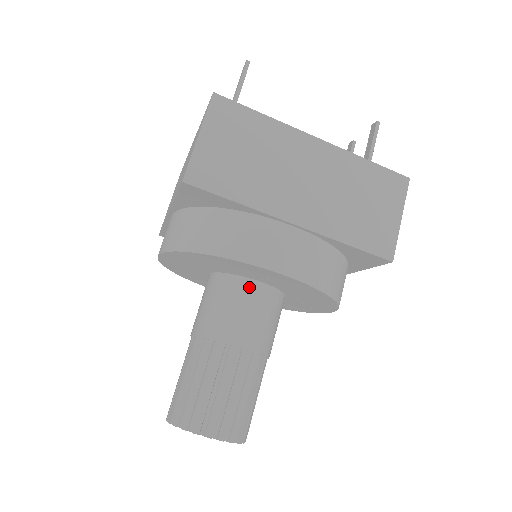
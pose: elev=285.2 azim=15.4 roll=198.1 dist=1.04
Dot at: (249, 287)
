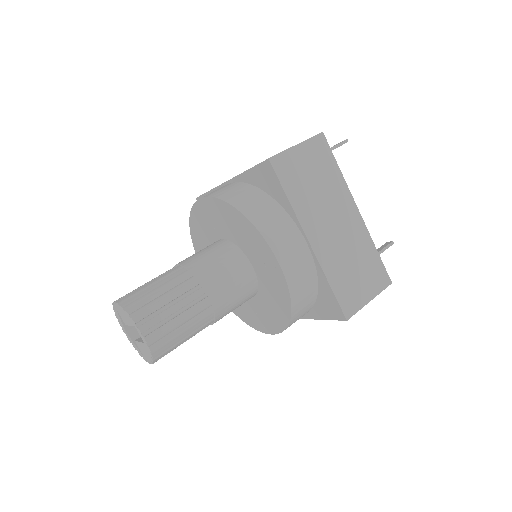
Dot at: (243, 263)
